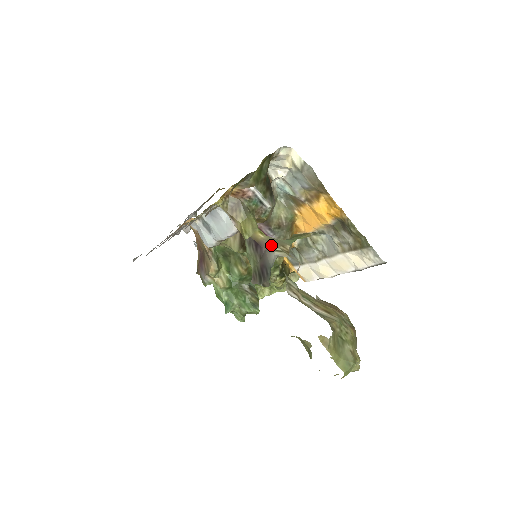
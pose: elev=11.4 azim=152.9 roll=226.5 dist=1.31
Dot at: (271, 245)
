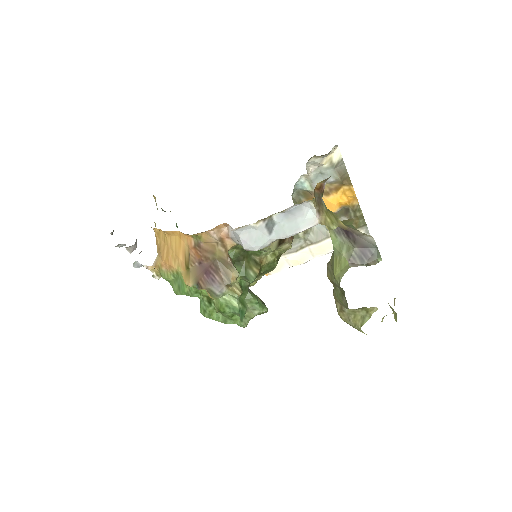
Dot at: (356, 231)
